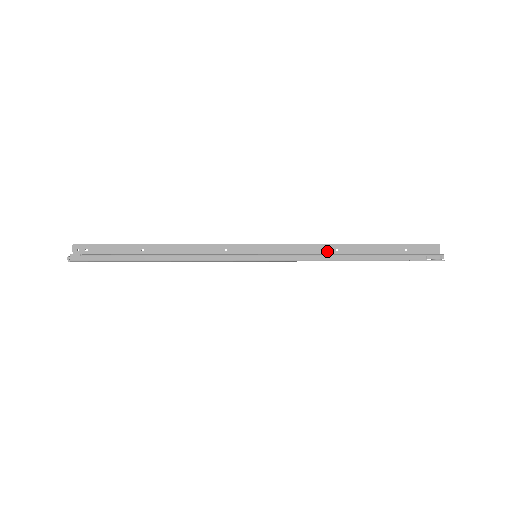
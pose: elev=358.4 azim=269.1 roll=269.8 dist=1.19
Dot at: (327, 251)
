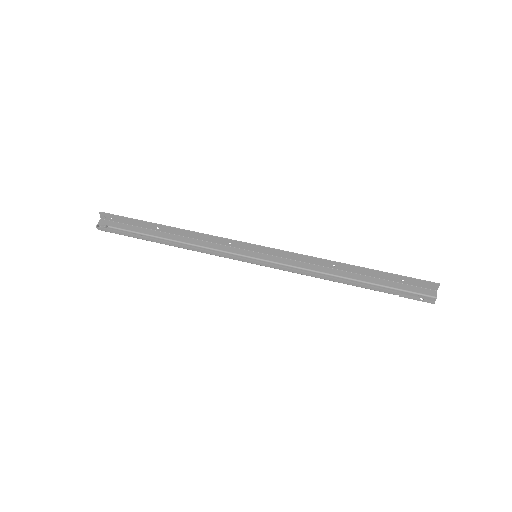
Dot at: (324, 264)
